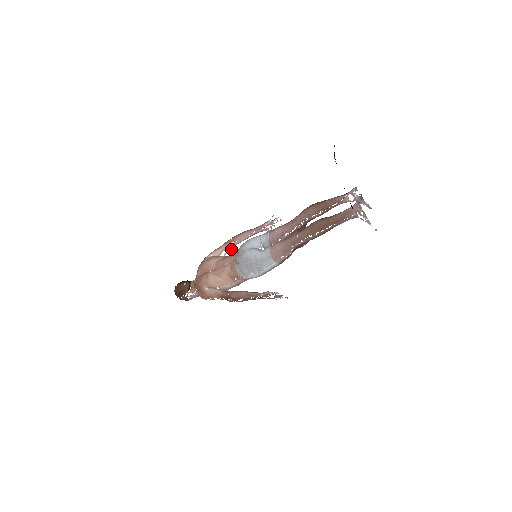
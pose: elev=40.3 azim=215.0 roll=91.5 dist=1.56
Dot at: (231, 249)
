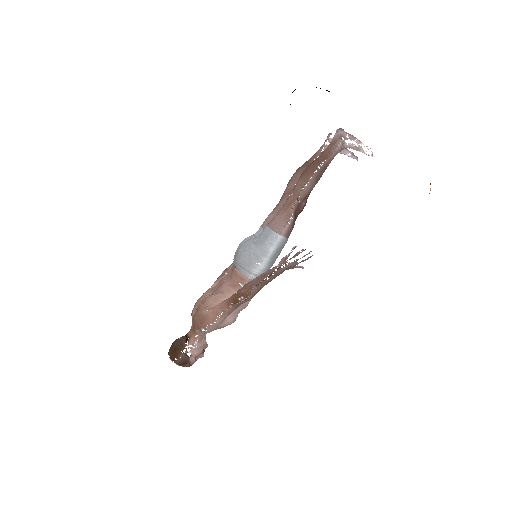
Dot at: occluded
